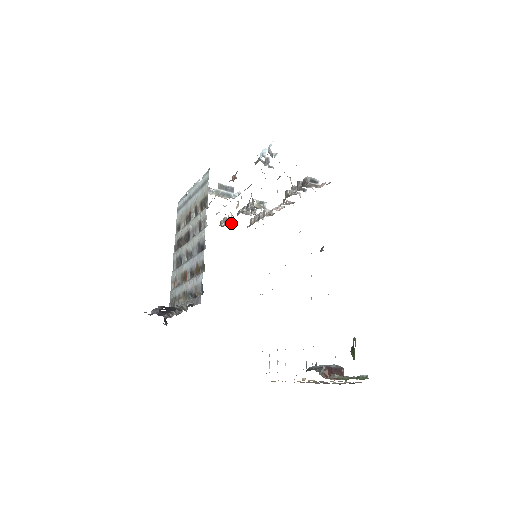
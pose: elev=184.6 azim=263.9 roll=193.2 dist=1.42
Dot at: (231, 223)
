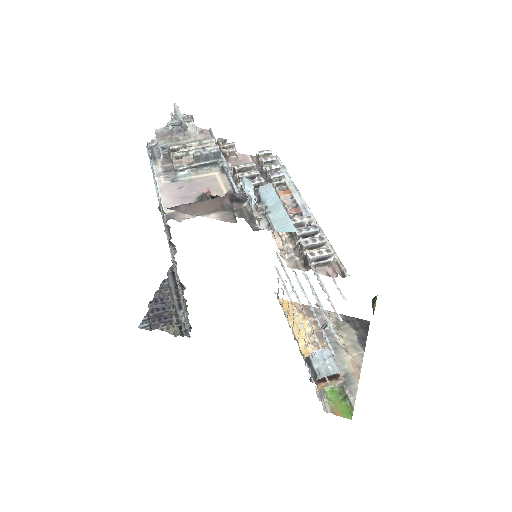
Dot at: (231, 154)
